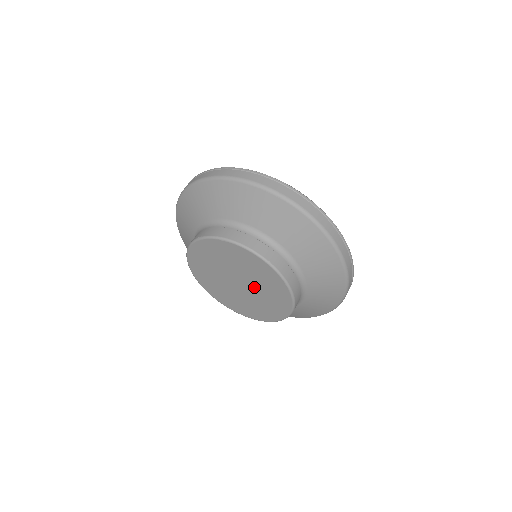
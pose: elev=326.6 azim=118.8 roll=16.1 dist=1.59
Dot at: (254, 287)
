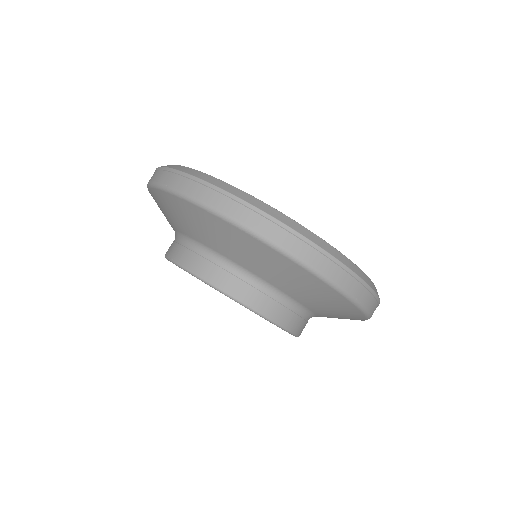
Dot at: occluded
